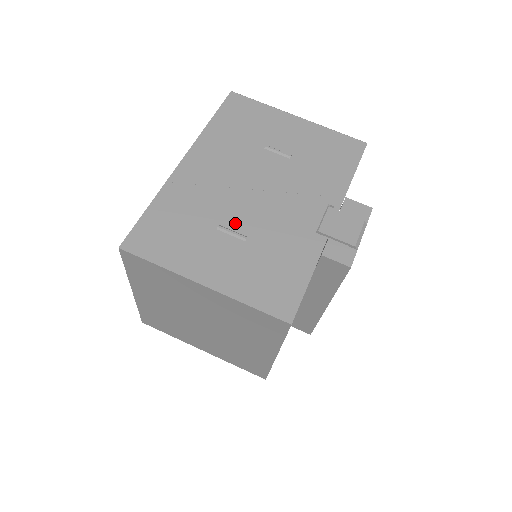
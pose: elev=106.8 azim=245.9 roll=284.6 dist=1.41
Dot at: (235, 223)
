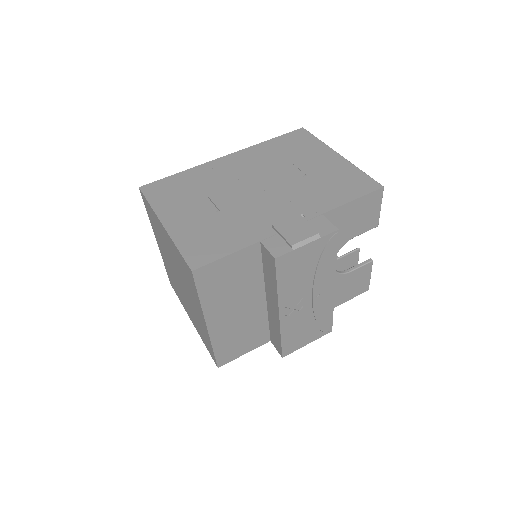
Dot at: (220, 200)
